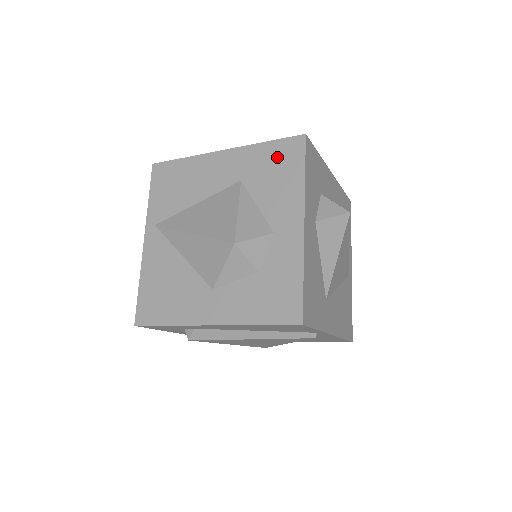
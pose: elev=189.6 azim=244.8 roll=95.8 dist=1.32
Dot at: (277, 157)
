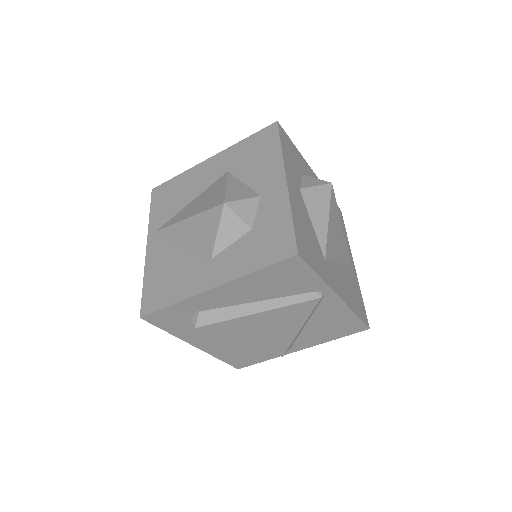
Dot at: (256, 144)
